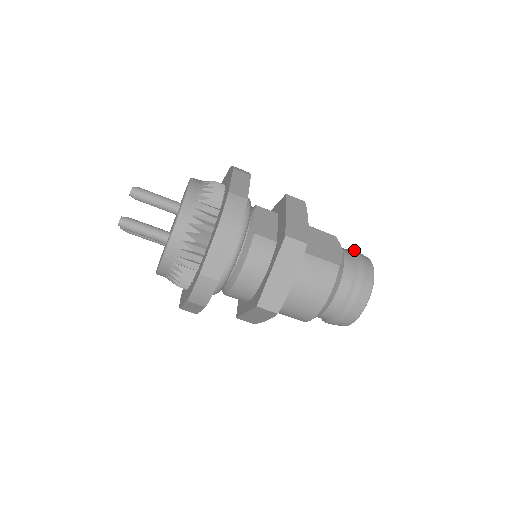
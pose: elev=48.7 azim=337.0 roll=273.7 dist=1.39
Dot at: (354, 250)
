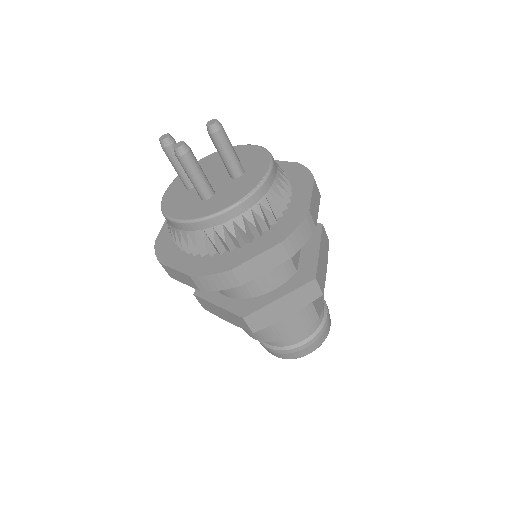
Dot at: occluded
